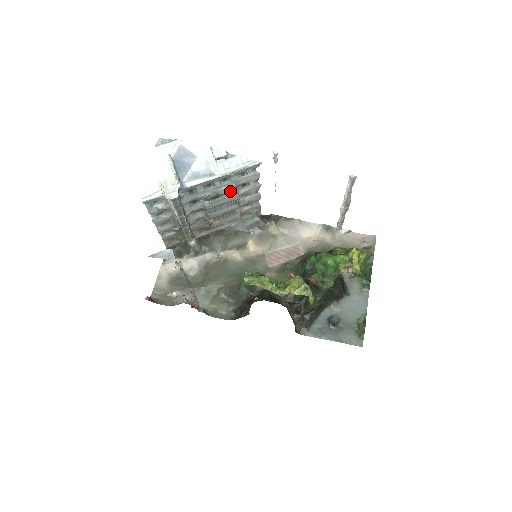
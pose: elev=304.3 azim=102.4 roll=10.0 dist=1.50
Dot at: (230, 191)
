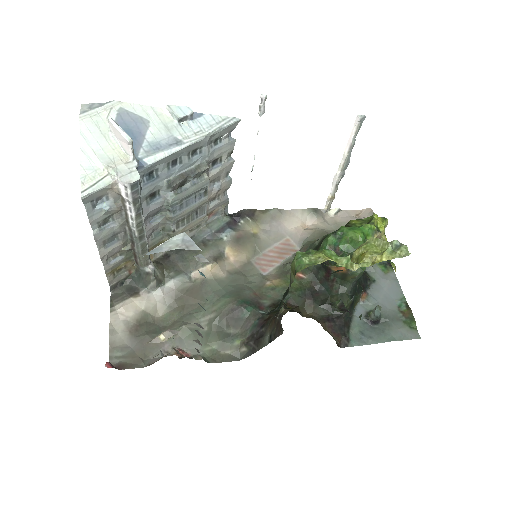
Dot at: (202, 170)
